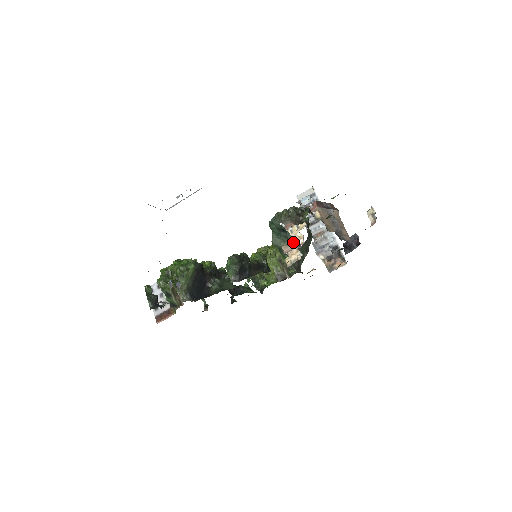
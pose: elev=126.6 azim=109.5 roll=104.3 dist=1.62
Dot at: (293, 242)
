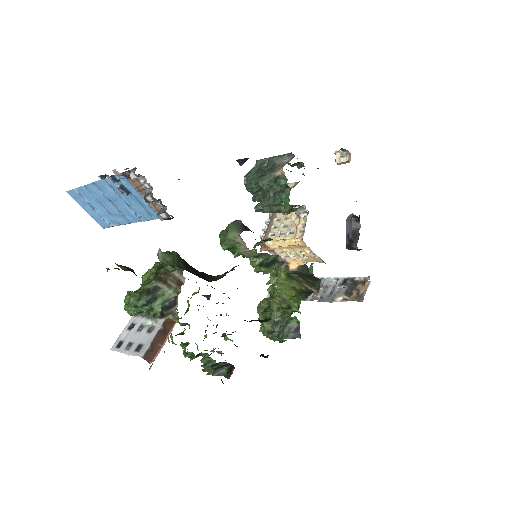
Dot at: (283, 161)
